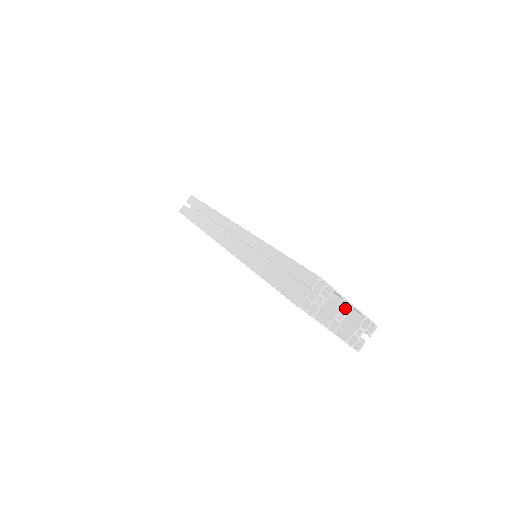
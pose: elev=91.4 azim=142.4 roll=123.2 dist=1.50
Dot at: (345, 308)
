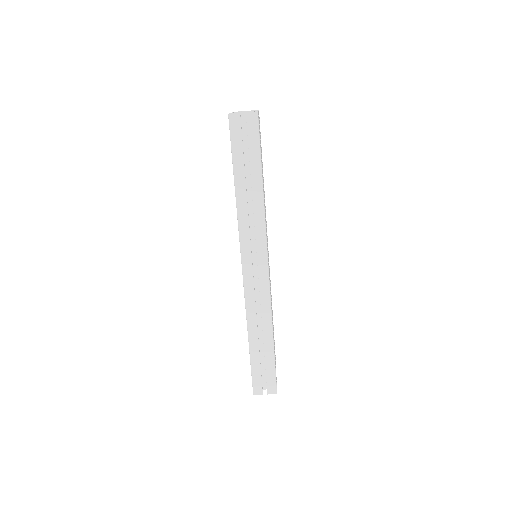
Dot at: occluded
